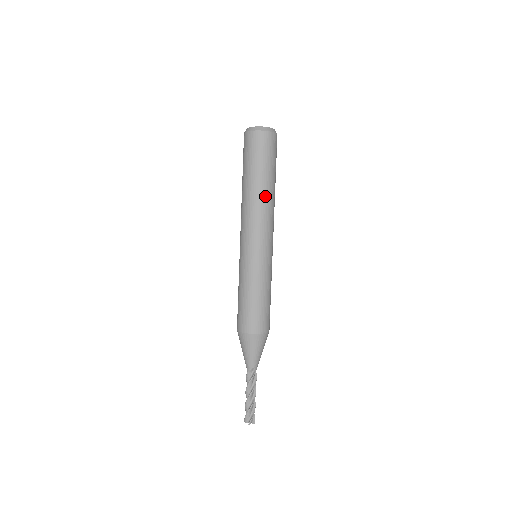
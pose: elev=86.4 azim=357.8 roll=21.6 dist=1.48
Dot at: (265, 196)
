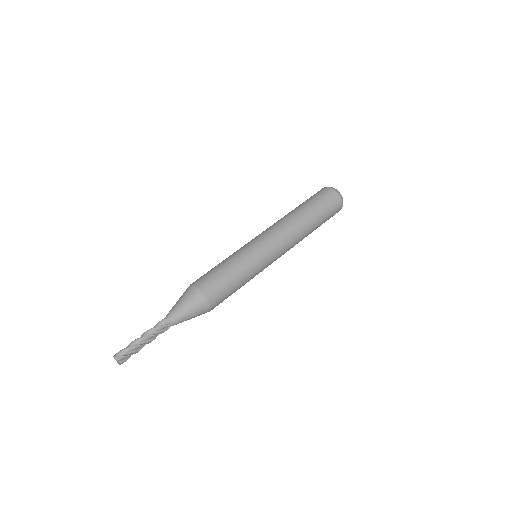
Dot at: (302, 223)
